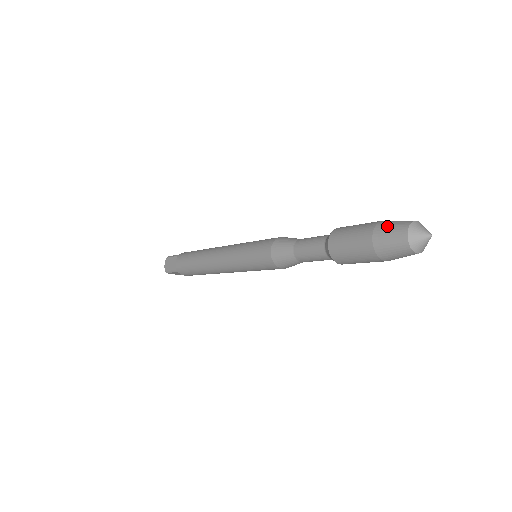
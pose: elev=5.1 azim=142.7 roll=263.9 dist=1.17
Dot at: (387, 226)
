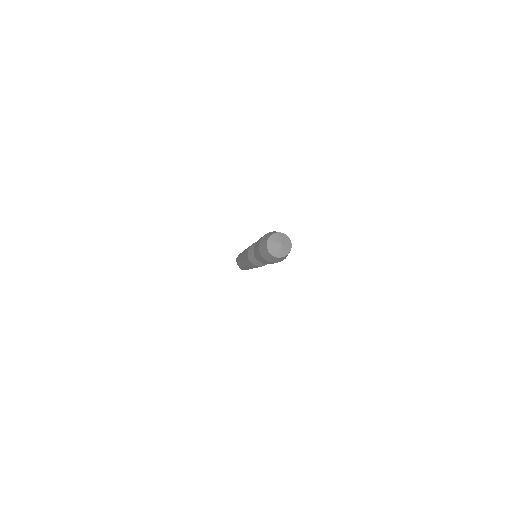
Dot at: occluded
